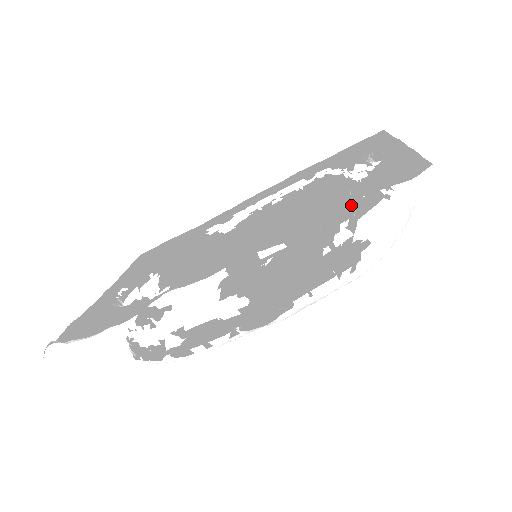
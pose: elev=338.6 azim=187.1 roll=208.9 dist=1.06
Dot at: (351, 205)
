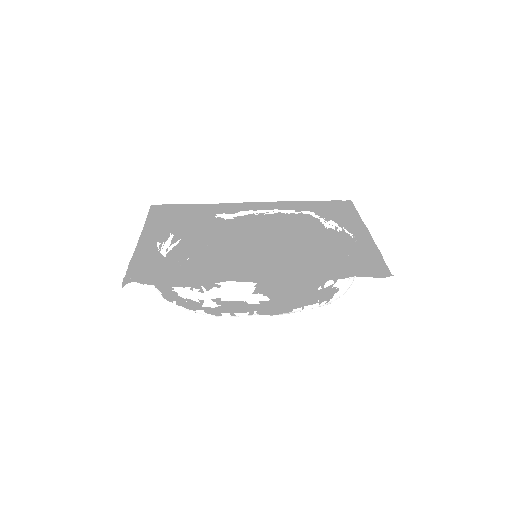
Dot at: occluded
